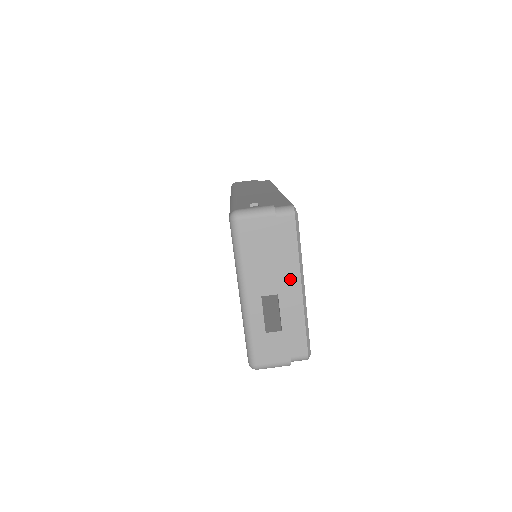
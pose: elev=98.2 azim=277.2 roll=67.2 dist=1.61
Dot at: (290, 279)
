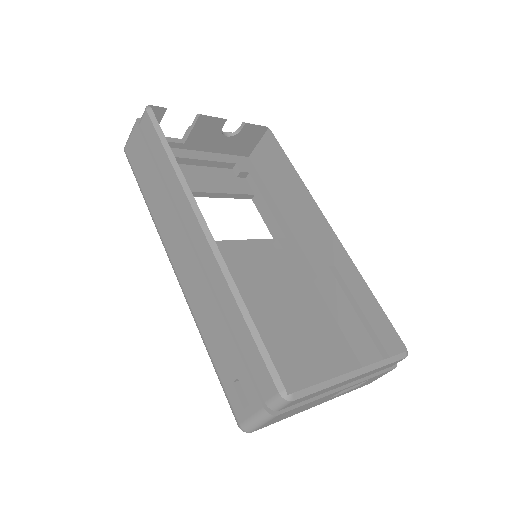
Dot at: (340, 385)
